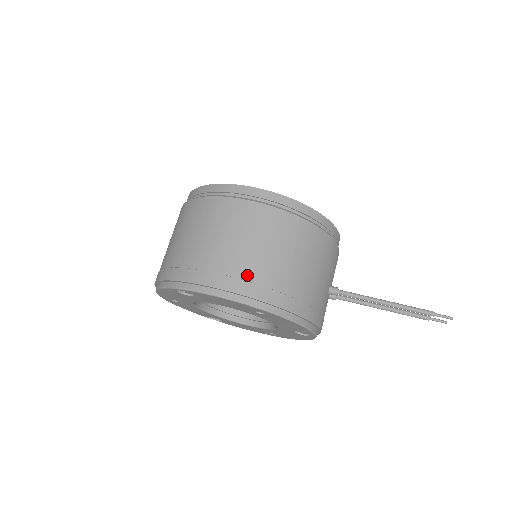
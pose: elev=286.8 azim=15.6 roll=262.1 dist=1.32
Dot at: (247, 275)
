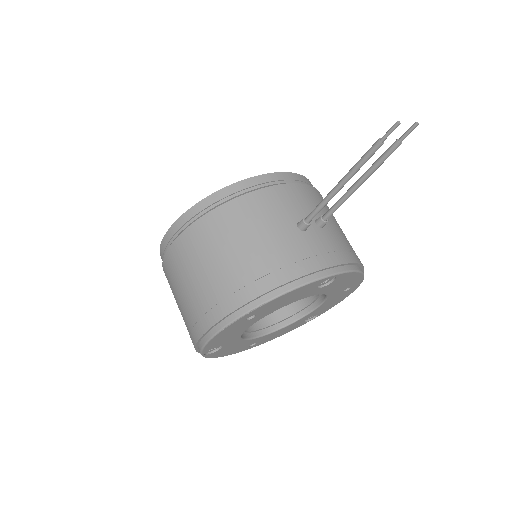
Dot at: (205, 306)
